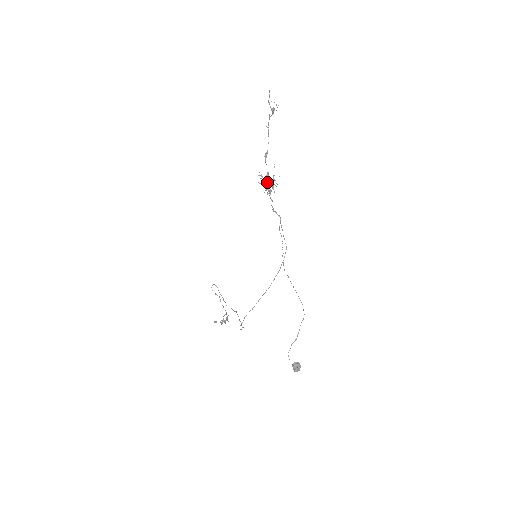
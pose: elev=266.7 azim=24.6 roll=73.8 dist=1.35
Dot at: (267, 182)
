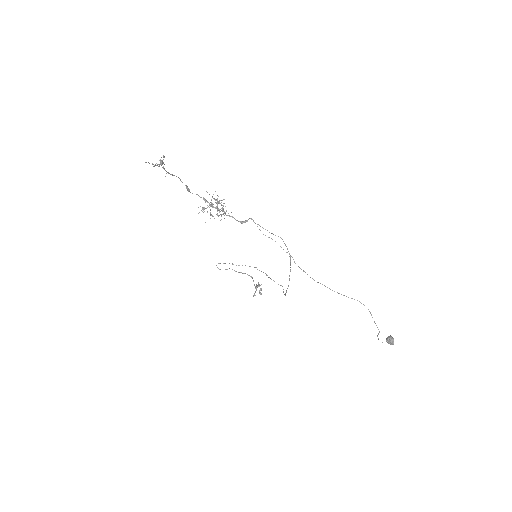
Dot at: (212, 207)
